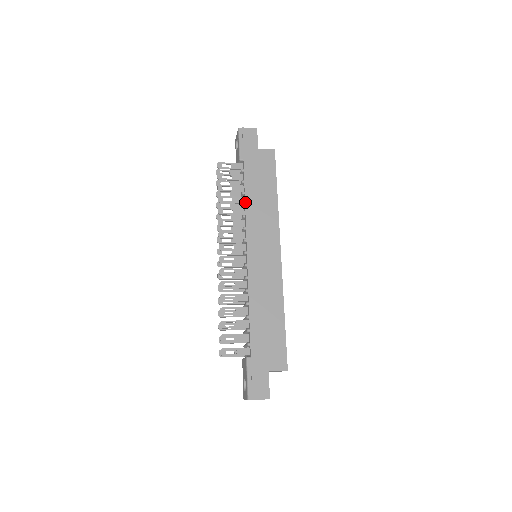
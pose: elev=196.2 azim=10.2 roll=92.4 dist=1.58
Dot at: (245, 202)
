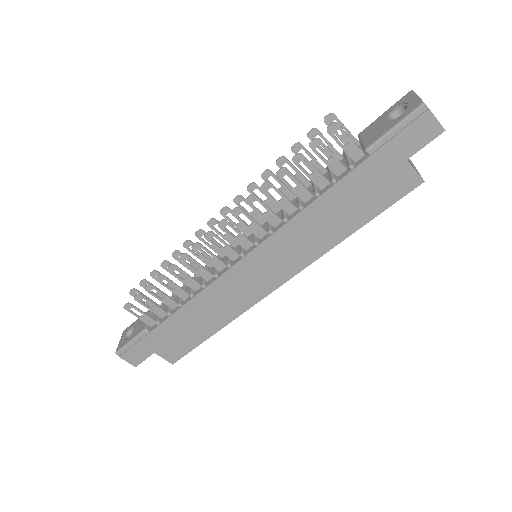
Dot at: (304, 209)
